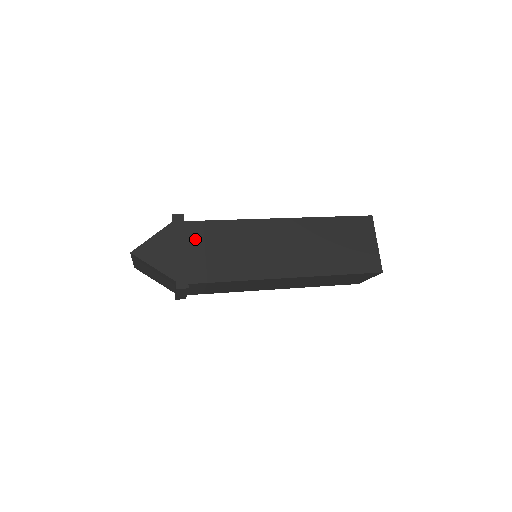
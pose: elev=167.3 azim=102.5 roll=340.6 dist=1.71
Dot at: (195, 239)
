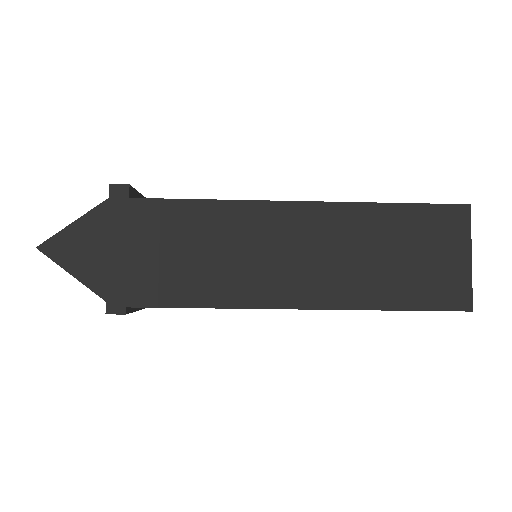
Dot at: (144, 230)
